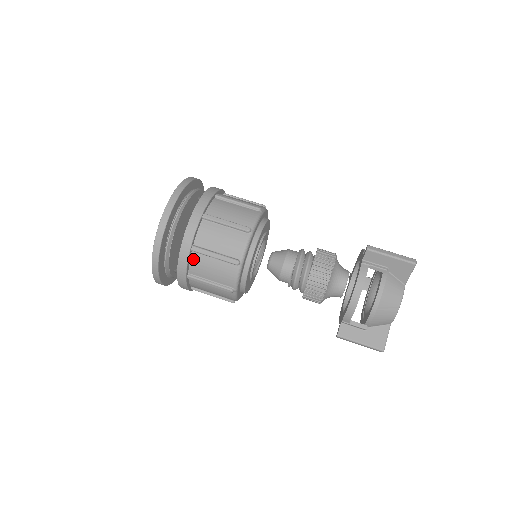
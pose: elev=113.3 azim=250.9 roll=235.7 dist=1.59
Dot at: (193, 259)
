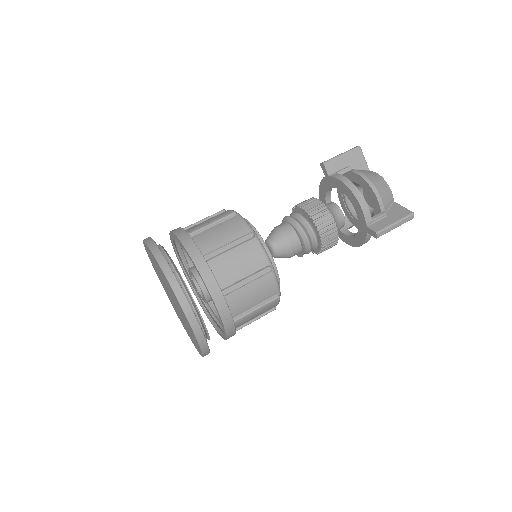
Dot at: (214, 269)
